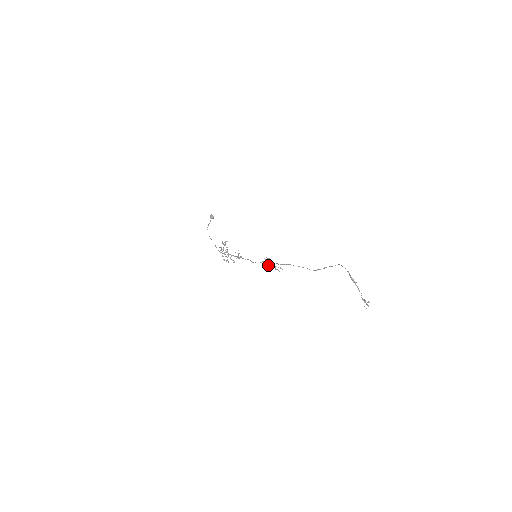
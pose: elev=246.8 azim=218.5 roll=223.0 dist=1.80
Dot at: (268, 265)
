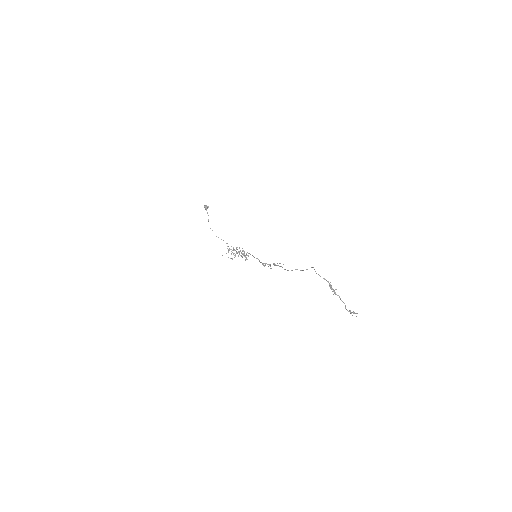
Dot at: occluded
